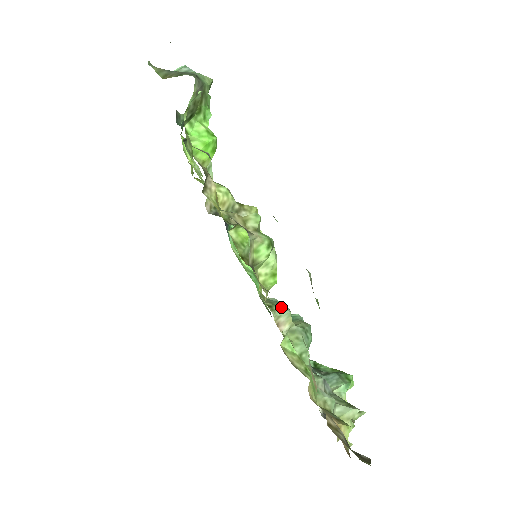
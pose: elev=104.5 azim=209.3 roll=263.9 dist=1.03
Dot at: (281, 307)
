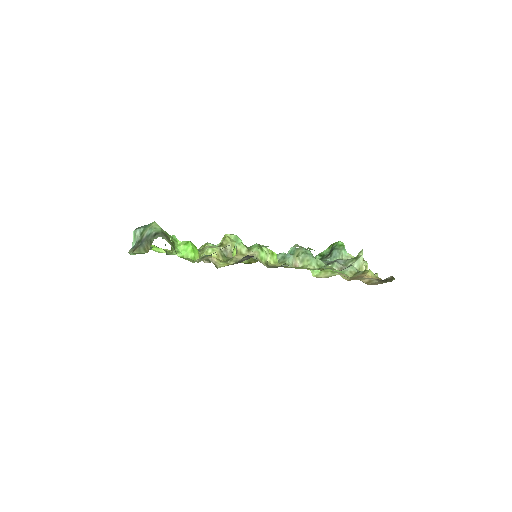
Dot at: (288, 259)
